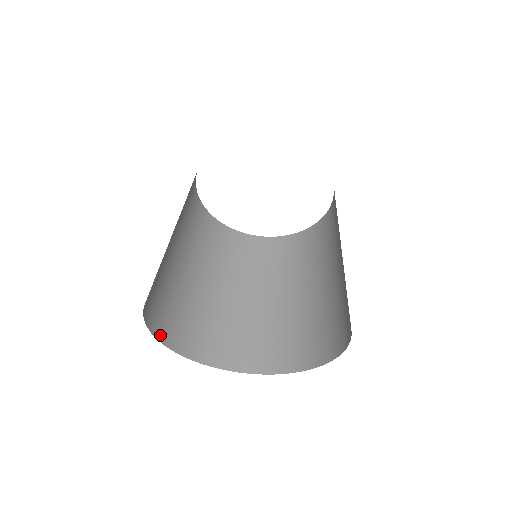
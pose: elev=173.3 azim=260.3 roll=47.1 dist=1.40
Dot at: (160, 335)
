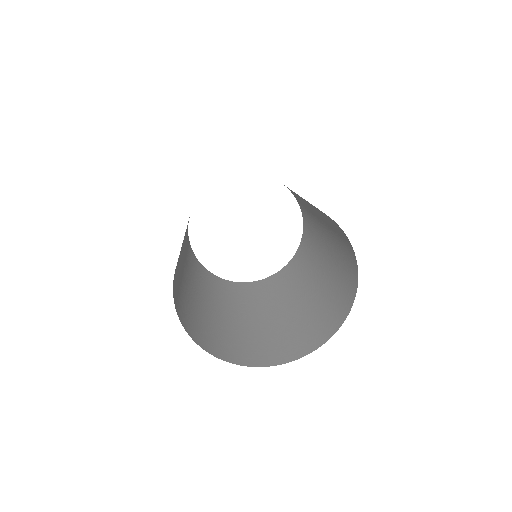
Dot at: (178, 312)
